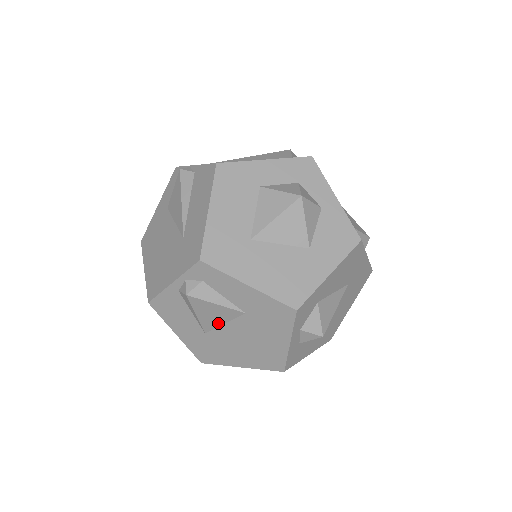
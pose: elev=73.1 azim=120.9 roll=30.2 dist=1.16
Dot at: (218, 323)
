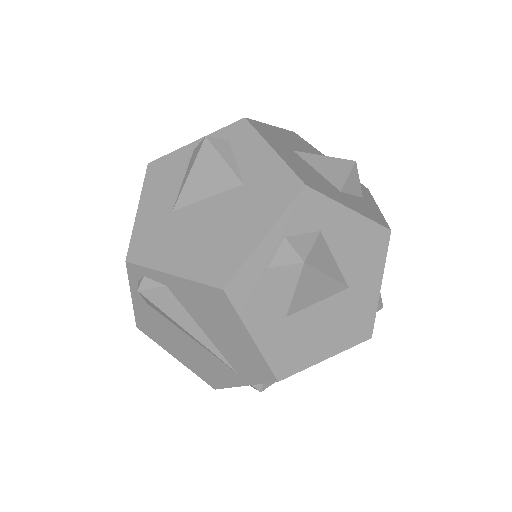
Dot at: (201, 195)
